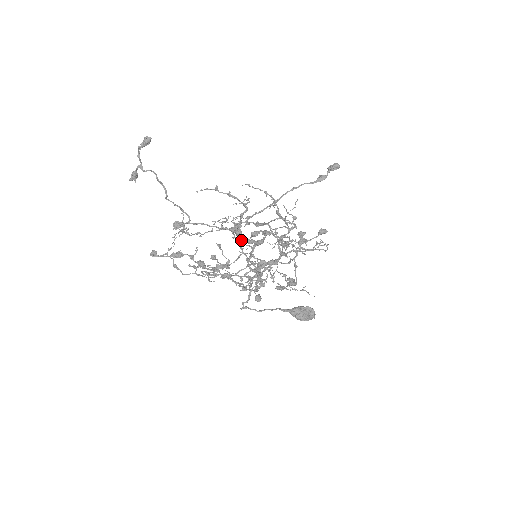
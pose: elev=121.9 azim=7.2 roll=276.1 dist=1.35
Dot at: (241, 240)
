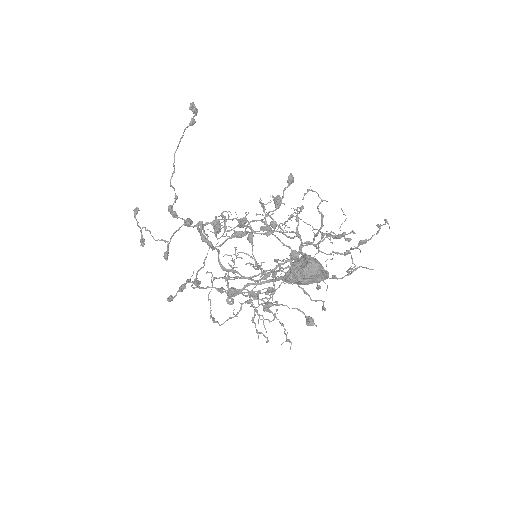
Dot at: occluded
